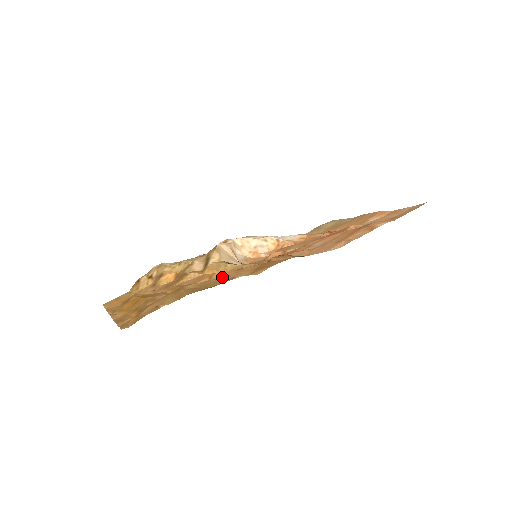
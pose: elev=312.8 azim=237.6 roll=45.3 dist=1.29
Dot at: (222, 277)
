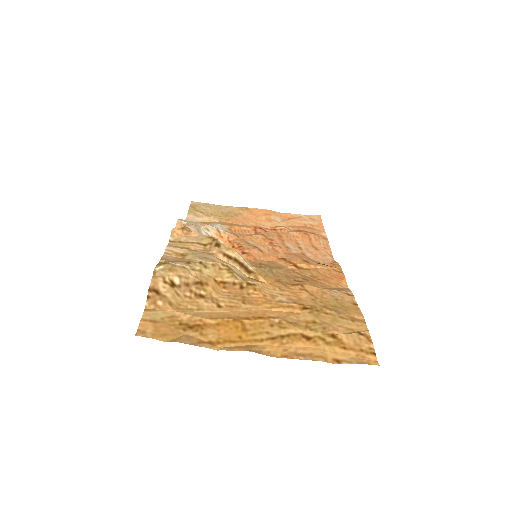
Dot at: (321, 291)
